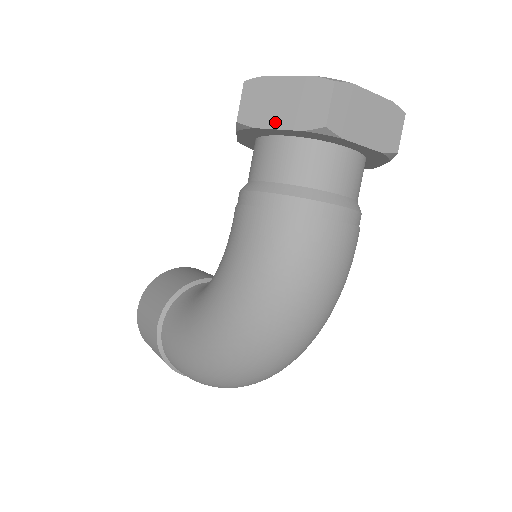
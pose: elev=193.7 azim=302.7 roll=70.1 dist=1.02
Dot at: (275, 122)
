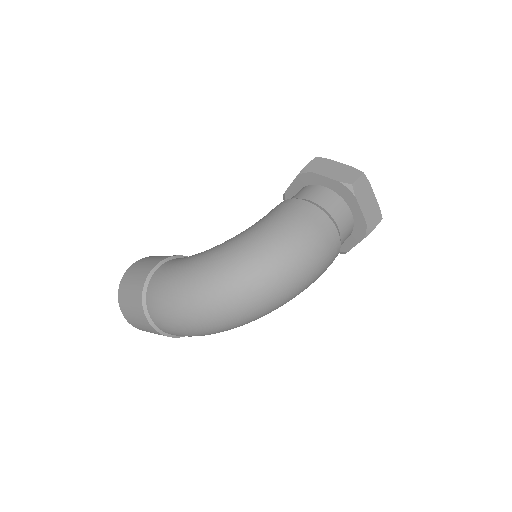
Dot at: (326, 174)
